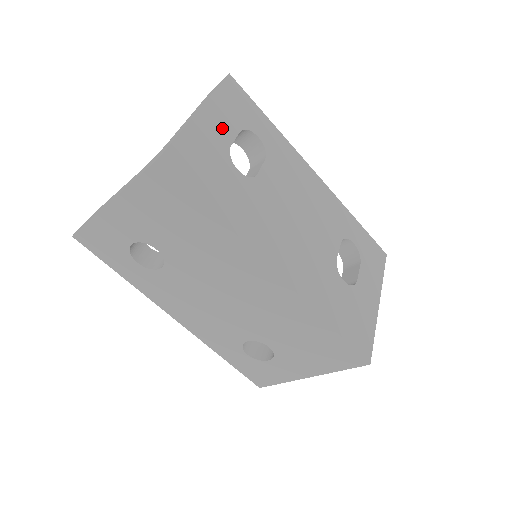
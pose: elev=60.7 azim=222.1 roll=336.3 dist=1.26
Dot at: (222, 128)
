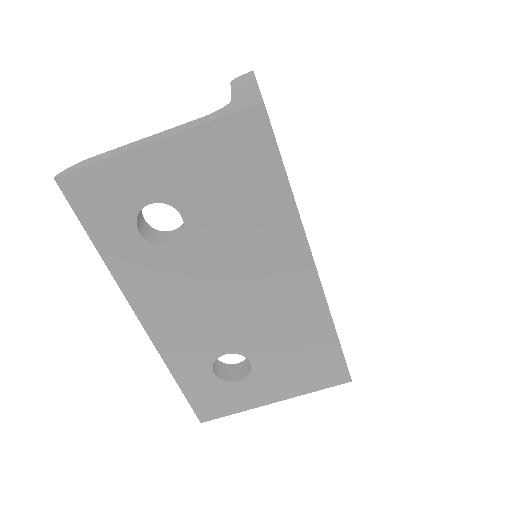
Dot at: occluded
